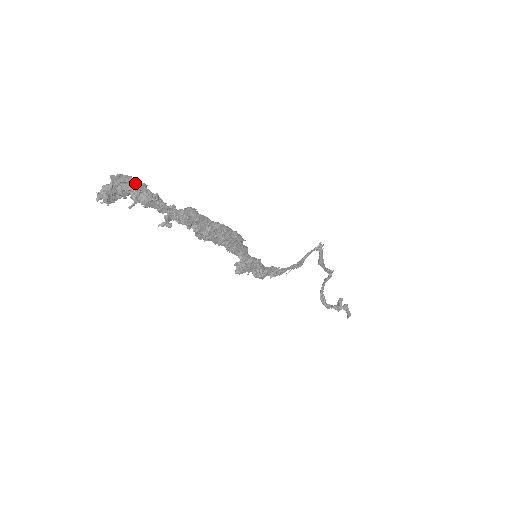
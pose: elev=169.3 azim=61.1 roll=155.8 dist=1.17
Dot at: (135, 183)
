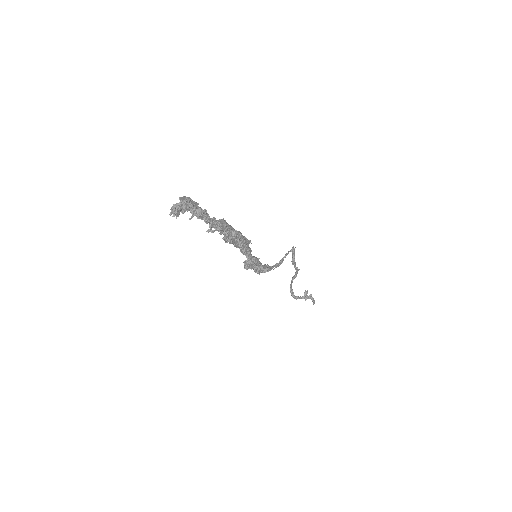
Dot at: (193, 202)
